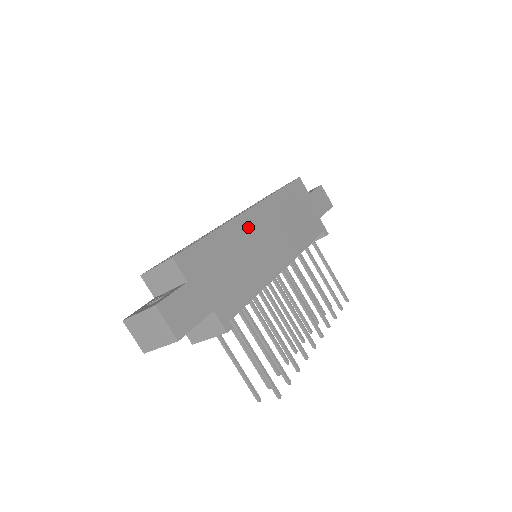
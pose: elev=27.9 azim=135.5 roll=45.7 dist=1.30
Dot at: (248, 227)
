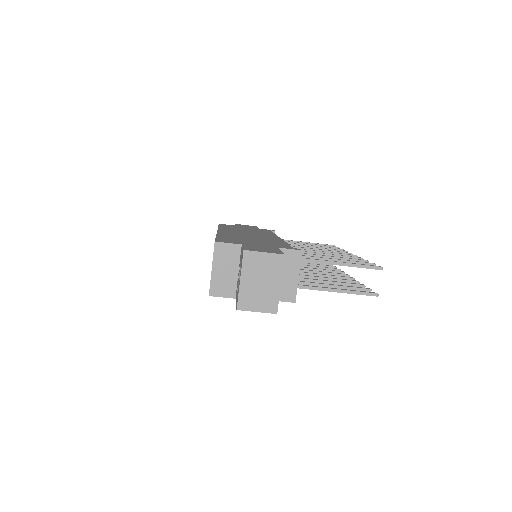
Dot at: (230, 233)
